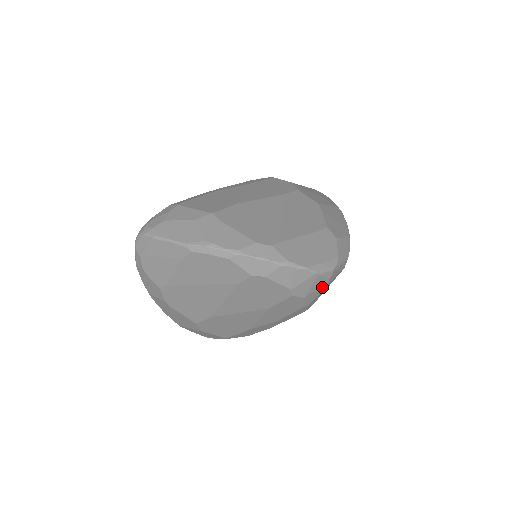
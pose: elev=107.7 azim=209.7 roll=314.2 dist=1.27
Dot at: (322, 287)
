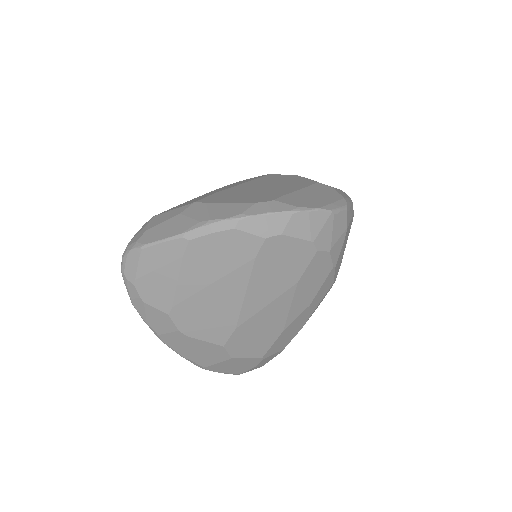
Dot at: (343, 234)
